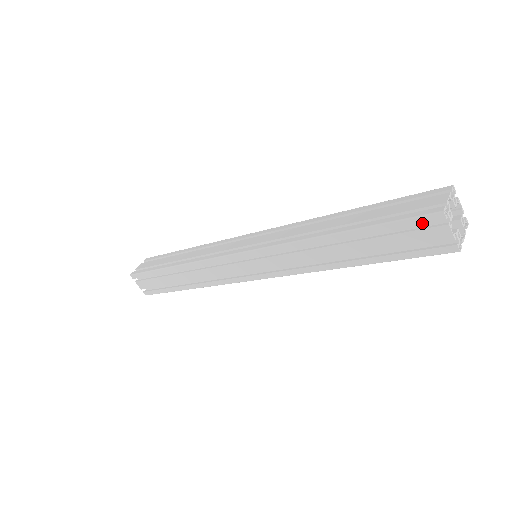
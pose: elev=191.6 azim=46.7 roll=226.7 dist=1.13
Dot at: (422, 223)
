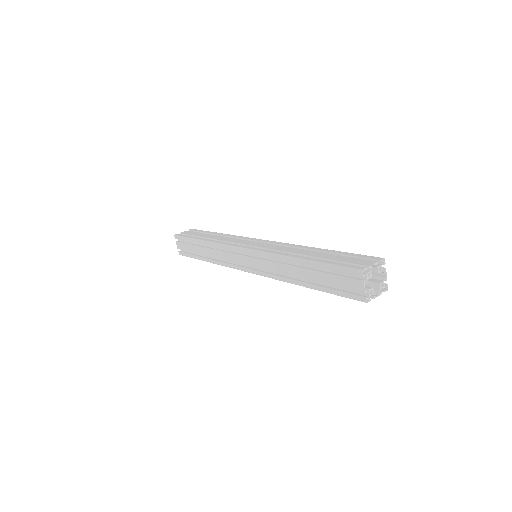
Dot at: (349, 273)
